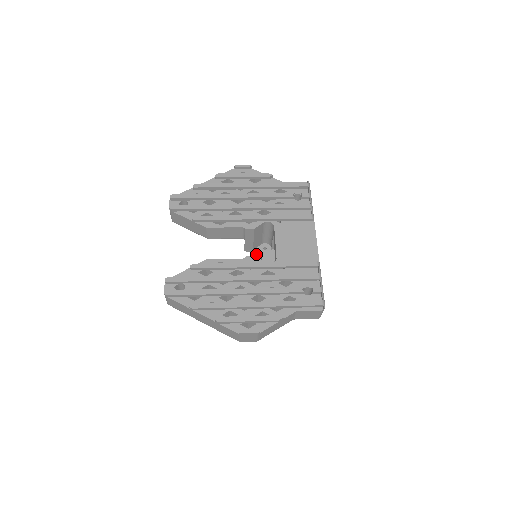
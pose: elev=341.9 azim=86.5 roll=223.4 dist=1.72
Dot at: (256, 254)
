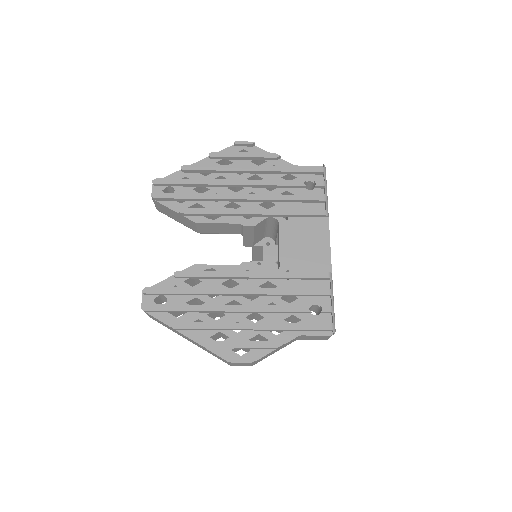
Dot at: (258, 247)
